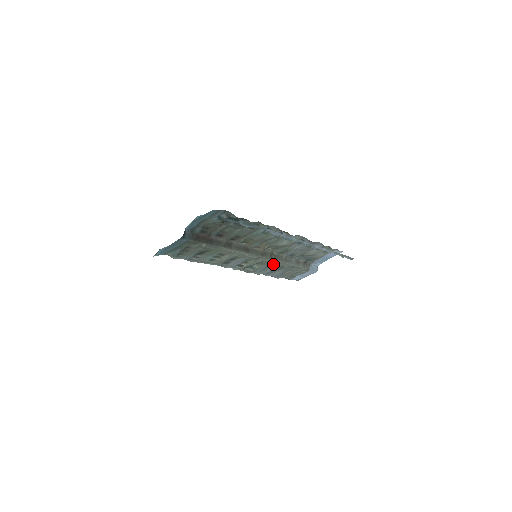
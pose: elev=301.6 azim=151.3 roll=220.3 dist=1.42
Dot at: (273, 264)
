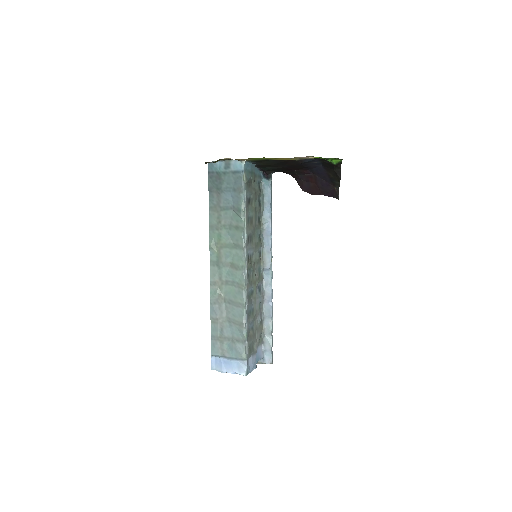
Dot at: (254, 292)
